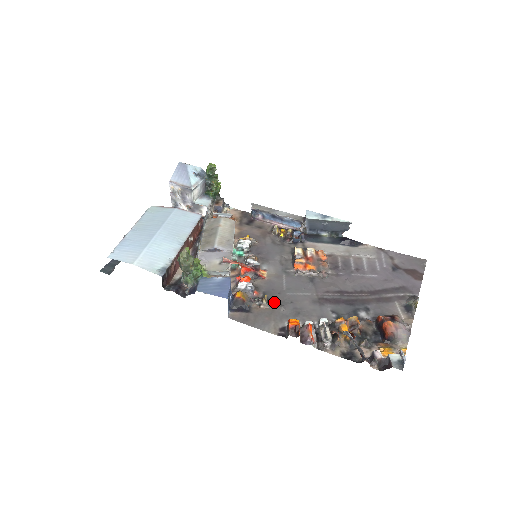
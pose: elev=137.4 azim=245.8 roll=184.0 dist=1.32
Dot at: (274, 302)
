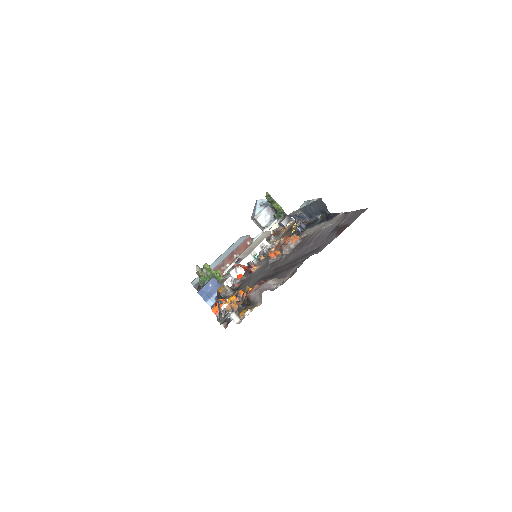
Dot at: (238, 290)
